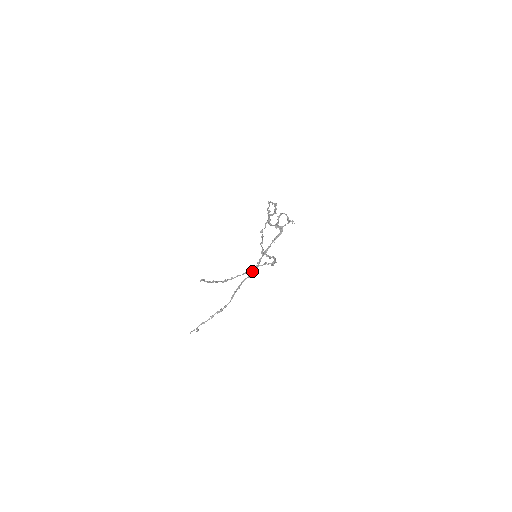
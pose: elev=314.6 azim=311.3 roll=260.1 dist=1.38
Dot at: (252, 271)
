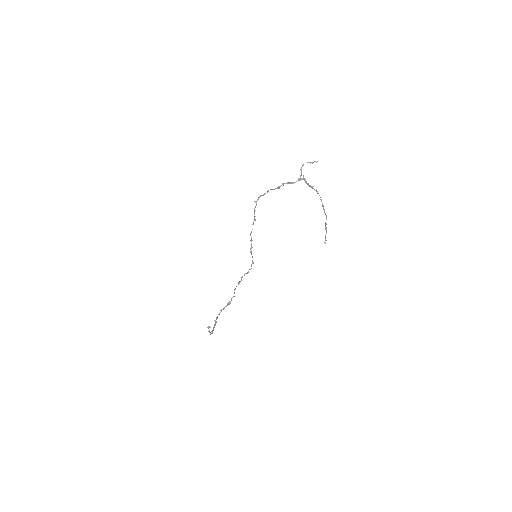
Dot at: occluded
